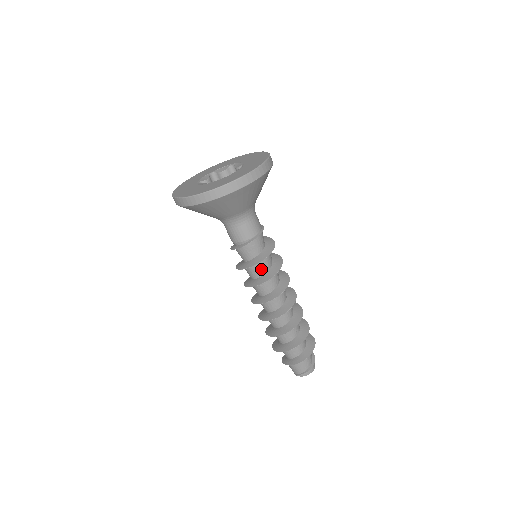
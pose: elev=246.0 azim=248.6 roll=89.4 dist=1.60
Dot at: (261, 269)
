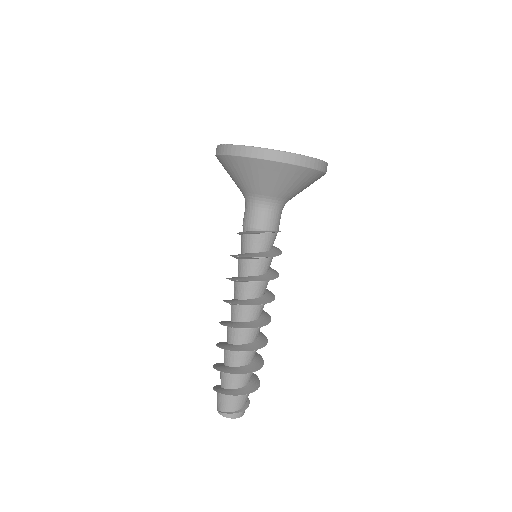
Dot at: (255, 268)
